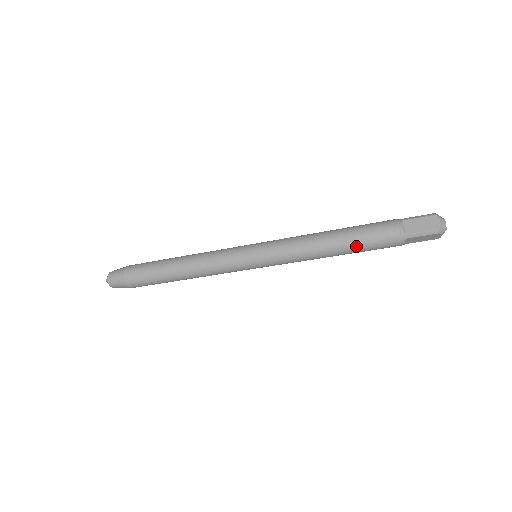
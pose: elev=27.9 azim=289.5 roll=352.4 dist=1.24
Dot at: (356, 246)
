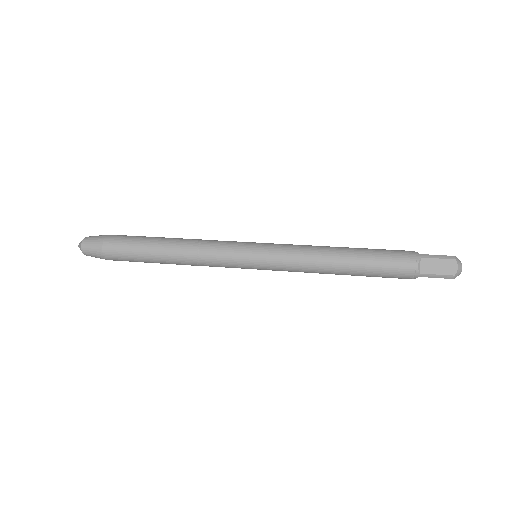
Dot at: (366, 273)
